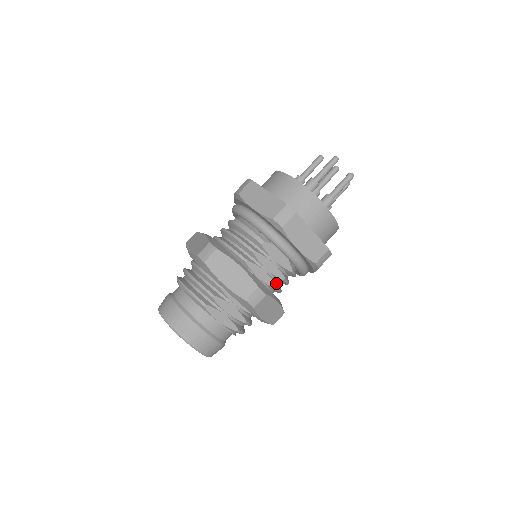
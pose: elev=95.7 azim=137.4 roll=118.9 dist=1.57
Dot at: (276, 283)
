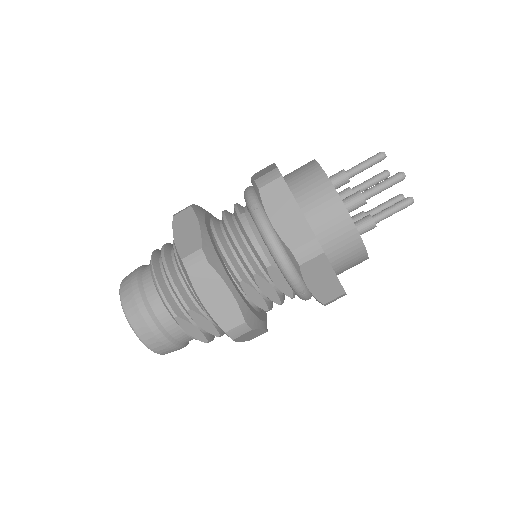
Dot at: (269, 305)
